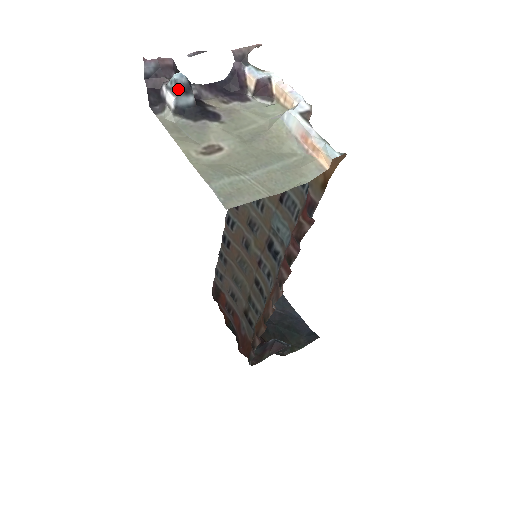
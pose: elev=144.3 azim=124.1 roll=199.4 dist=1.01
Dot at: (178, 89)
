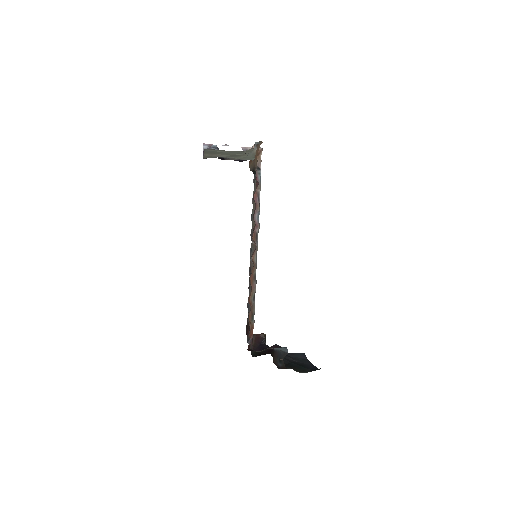
Dot at: (212, 147)
